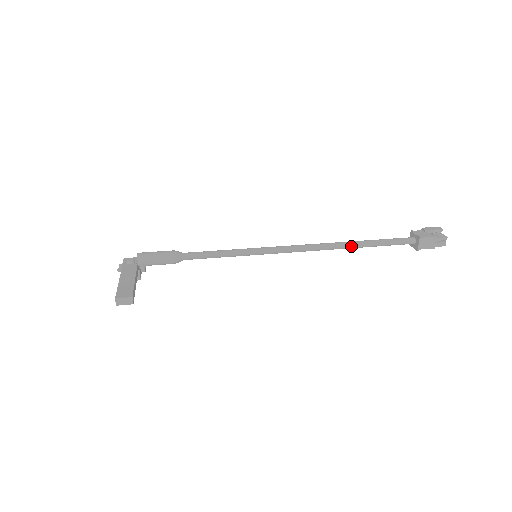
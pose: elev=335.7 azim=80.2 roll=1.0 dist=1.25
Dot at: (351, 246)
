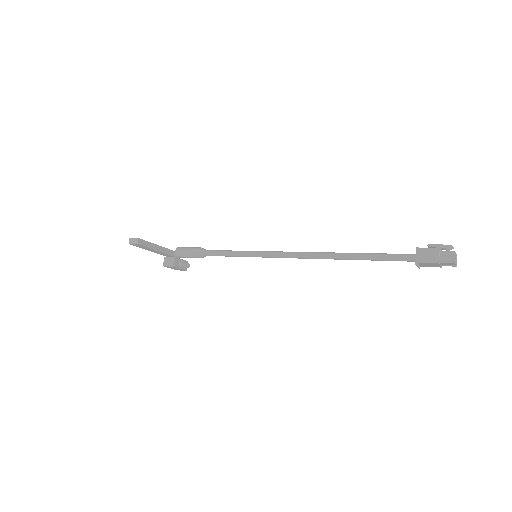
Dot at: (343, 255)
